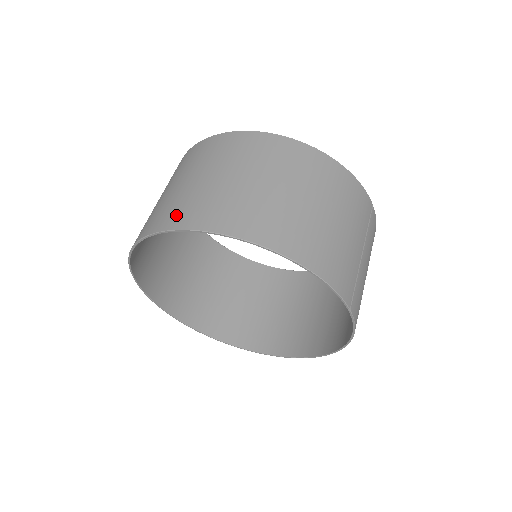
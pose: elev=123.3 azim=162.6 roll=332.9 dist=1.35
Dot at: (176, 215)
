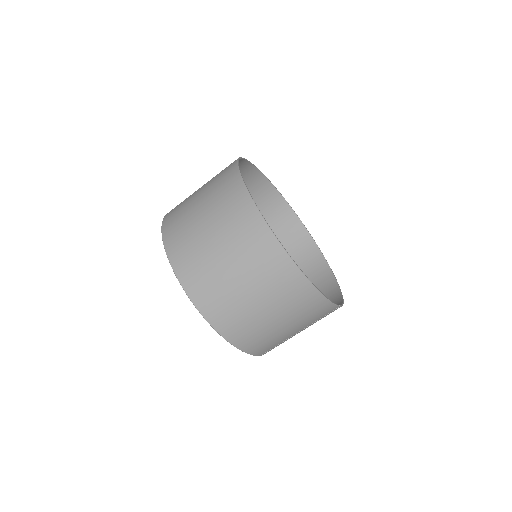
Dot at: (182, 260)
